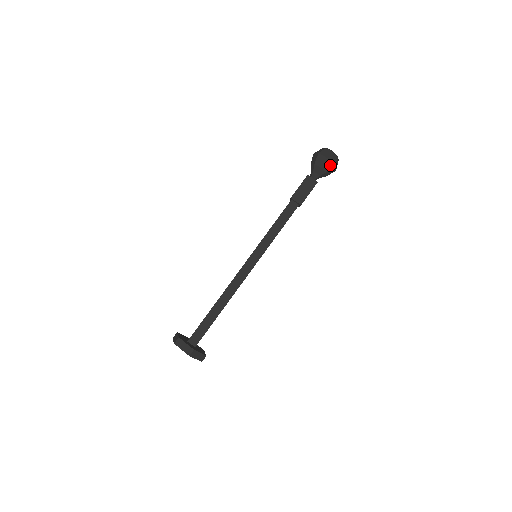
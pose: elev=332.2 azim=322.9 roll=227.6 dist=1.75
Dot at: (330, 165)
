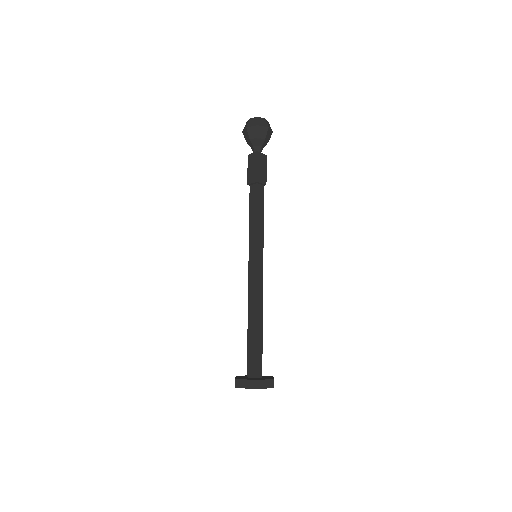
Dot at: (270, 134)
